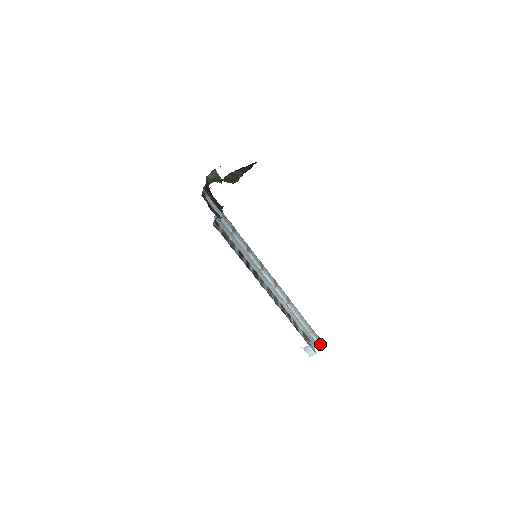
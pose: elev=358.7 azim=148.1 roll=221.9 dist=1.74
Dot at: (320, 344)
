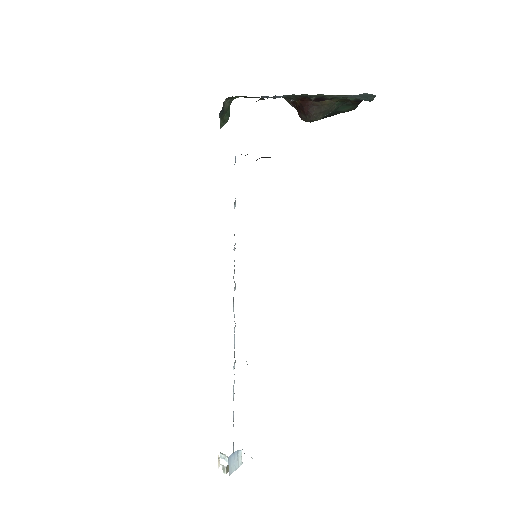
Dot at: occluded
